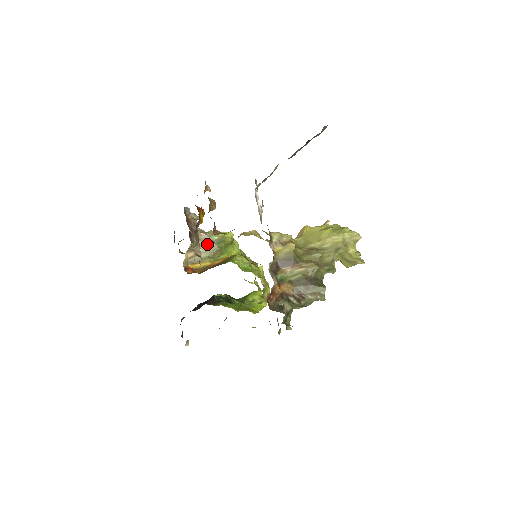
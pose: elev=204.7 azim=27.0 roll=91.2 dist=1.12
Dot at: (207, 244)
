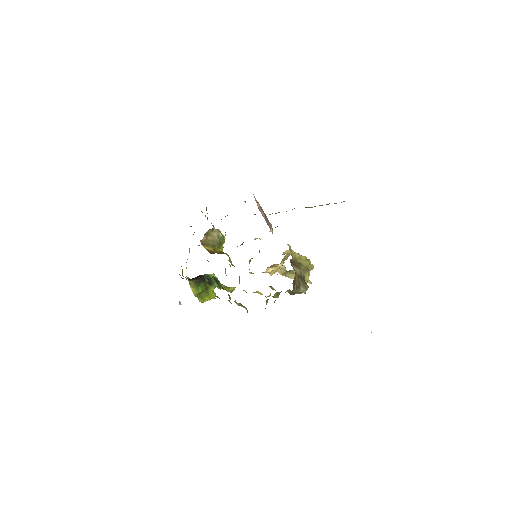
Dot at: (214, 236)
